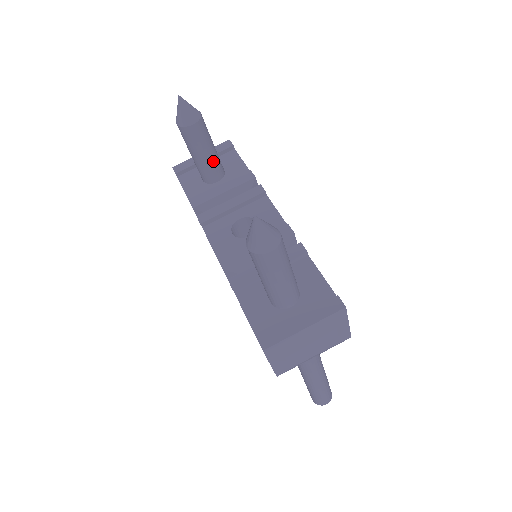
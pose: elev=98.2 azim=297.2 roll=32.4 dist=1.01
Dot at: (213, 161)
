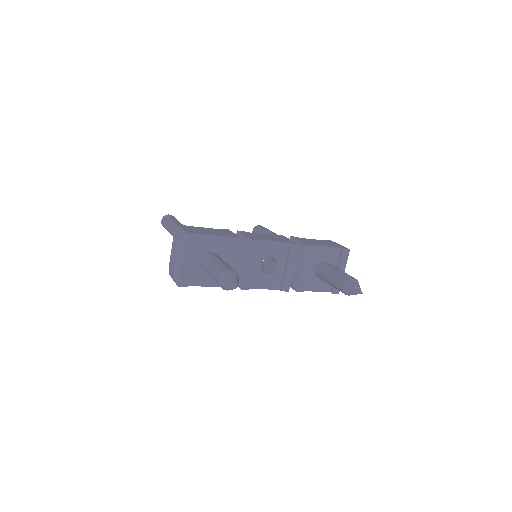
Dot at: occluded
